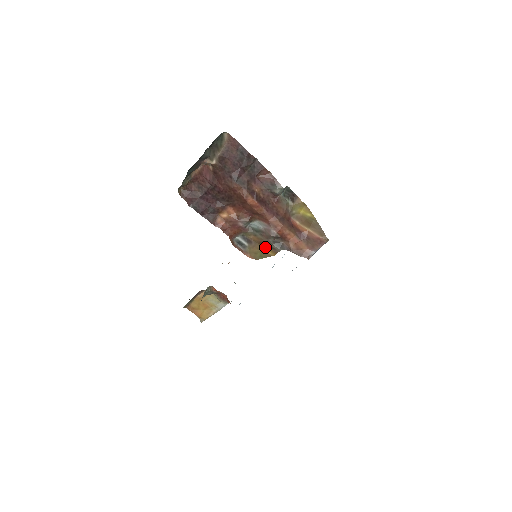
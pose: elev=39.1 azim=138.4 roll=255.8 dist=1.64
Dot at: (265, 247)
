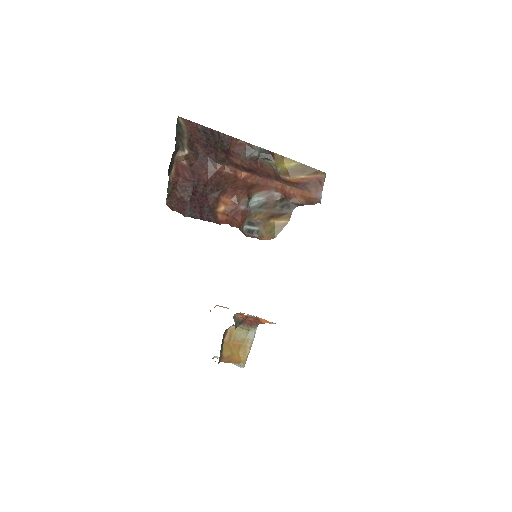
Dot at: (275, 219)
